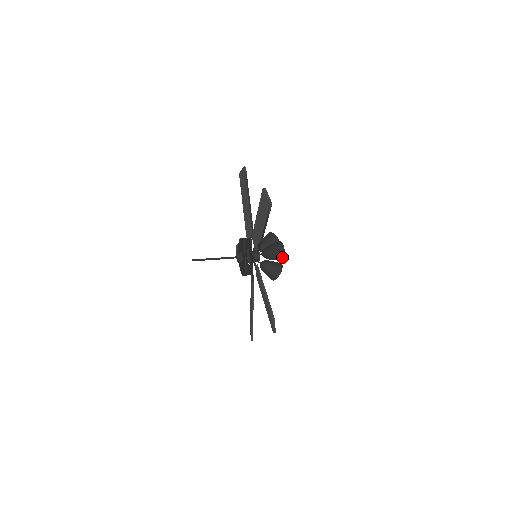
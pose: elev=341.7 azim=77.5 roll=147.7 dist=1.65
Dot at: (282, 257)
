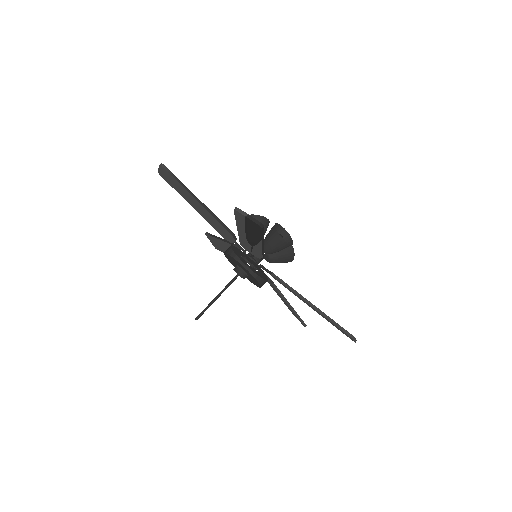
Dot at: (286, 238)
